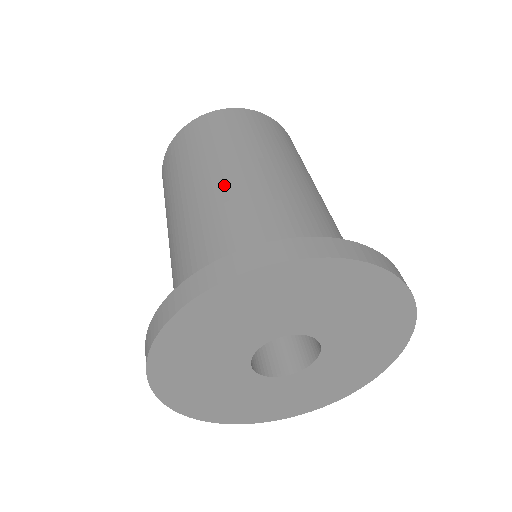
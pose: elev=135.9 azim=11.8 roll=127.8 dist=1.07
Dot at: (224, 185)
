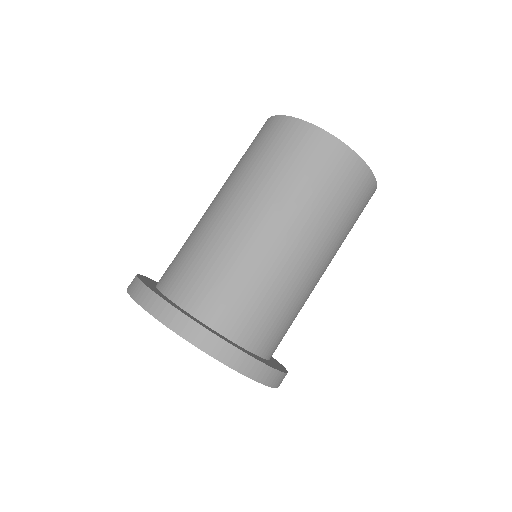
Dot at: (281, 249)
